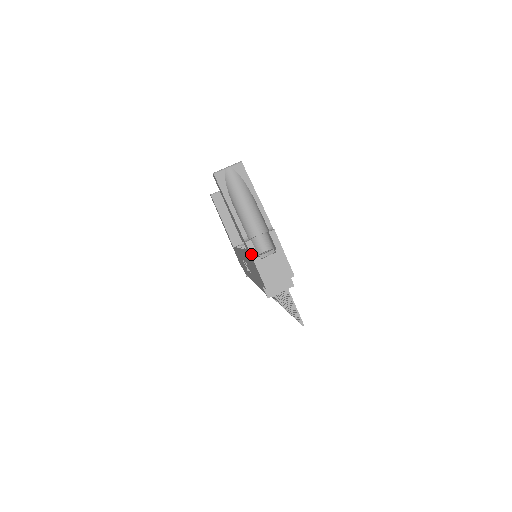
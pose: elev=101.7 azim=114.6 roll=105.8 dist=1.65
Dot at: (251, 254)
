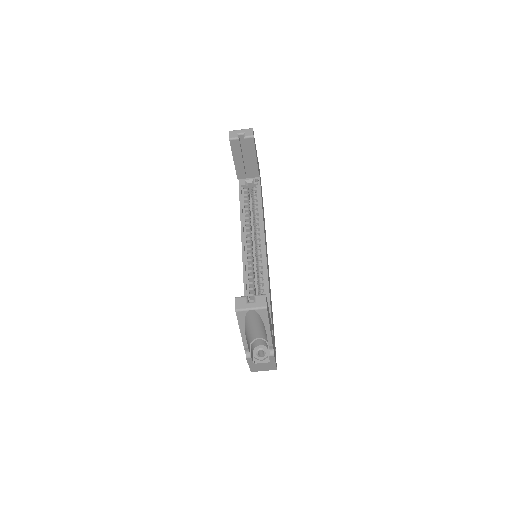
Dot at: (248, 362)
